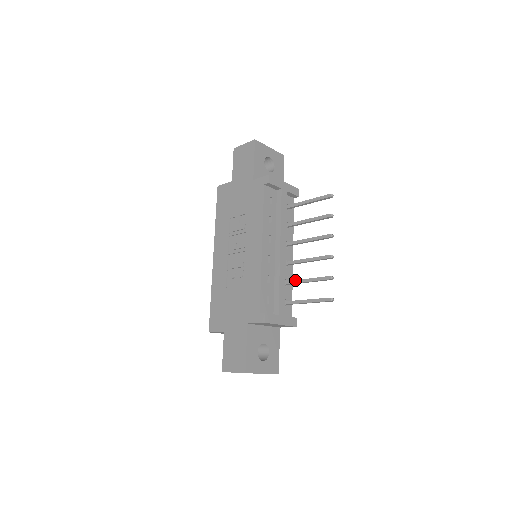
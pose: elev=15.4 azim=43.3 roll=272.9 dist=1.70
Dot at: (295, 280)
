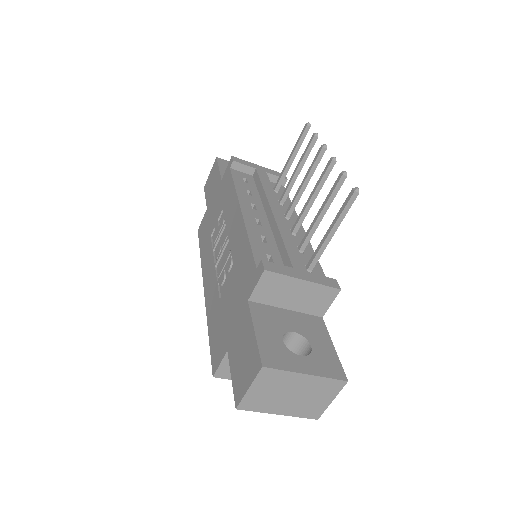
Dot at: (307, 230)
